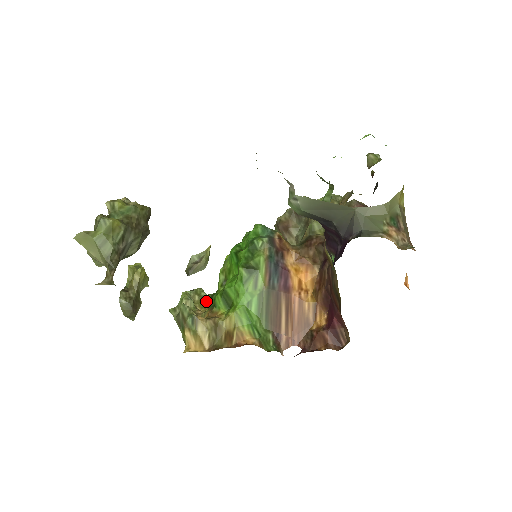
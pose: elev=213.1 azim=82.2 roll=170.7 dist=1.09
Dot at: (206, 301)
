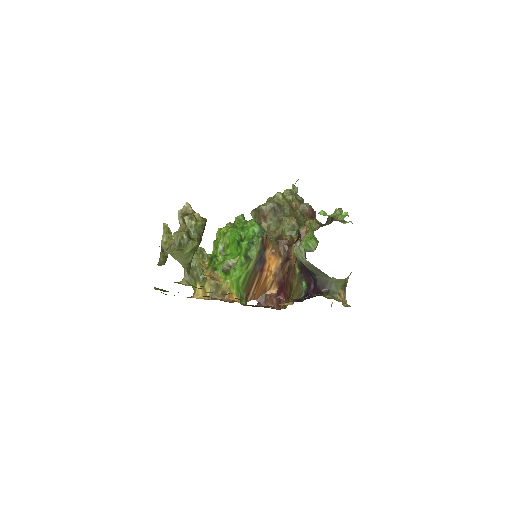
Dot at: (206, 258)
